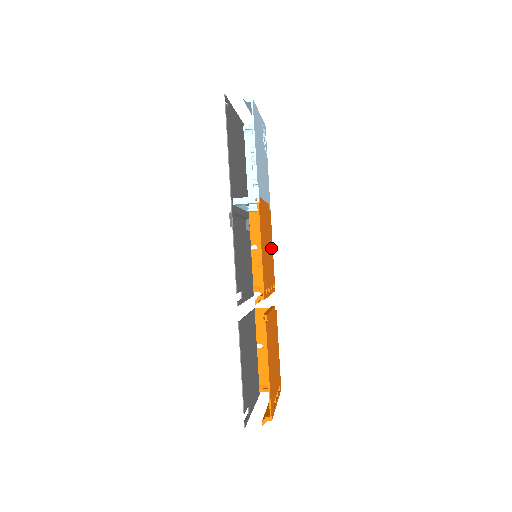
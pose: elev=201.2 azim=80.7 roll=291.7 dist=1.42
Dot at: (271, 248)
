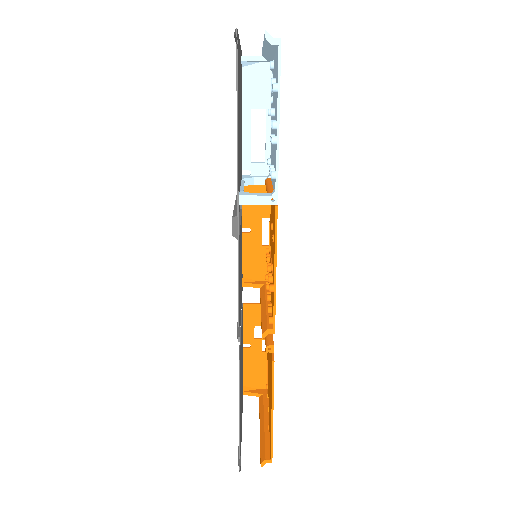
Dot at: occluded
